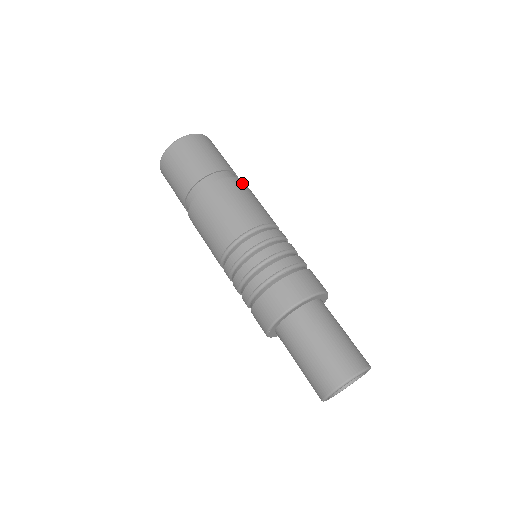
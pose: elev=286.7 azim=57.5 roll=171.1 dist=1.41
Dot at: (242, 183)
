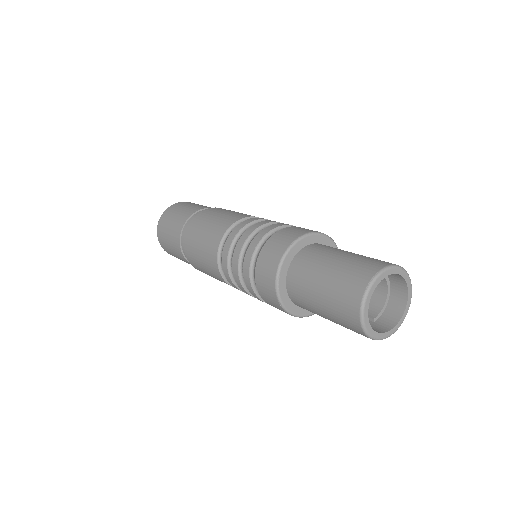
Dot at: occluded
